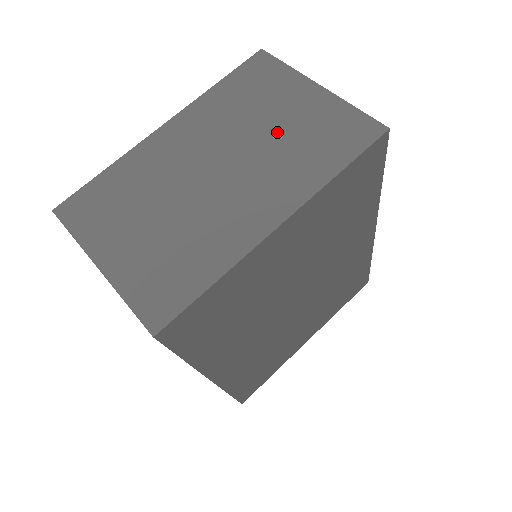
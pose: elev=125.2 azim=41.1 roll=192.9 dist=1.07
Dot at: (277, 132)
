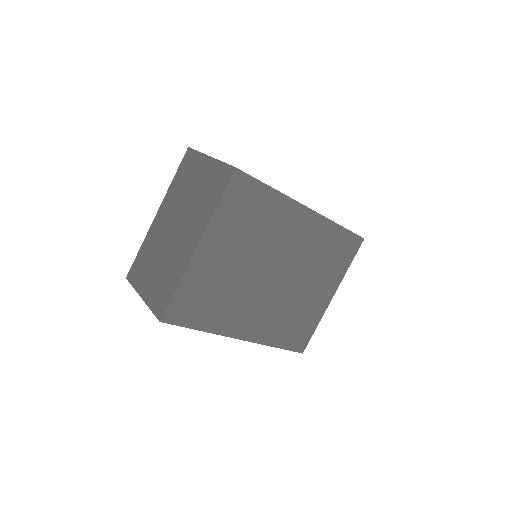
Dot at: (195, 194)
